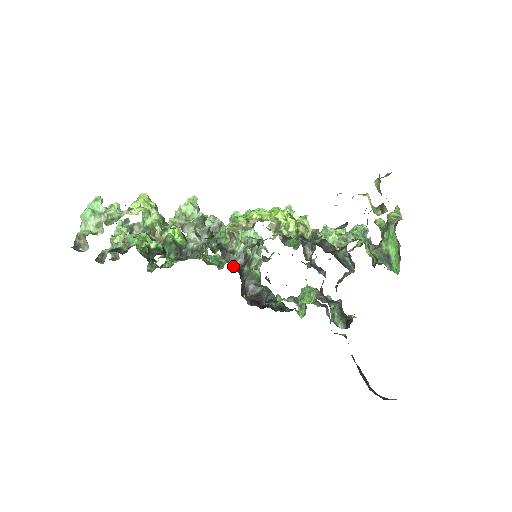
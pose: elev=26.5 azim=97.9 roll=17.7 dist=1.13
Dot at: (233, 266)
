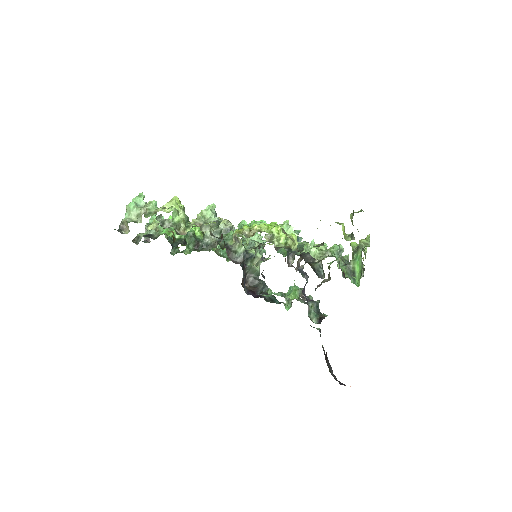
Dot at: (234, 262)
